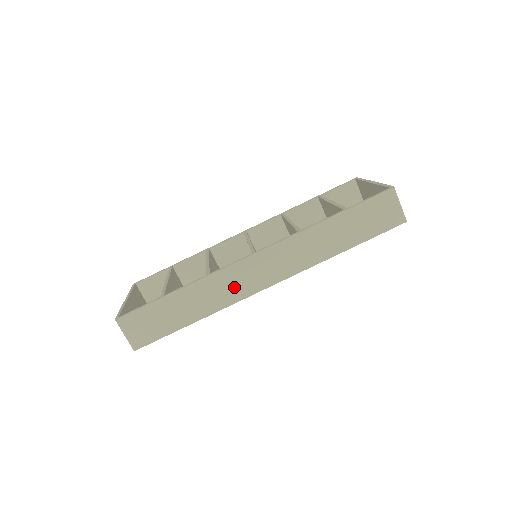
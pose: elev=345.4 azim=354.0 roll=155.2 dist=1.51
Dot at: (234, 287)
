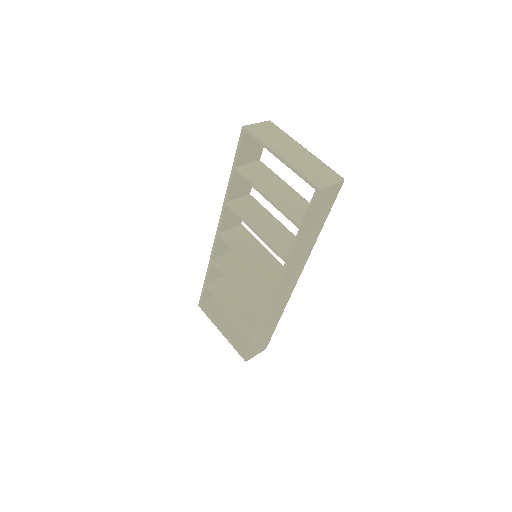
Dot at: (281, 303)
